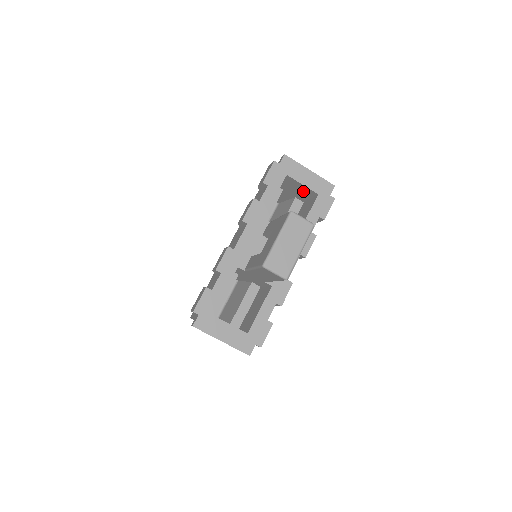
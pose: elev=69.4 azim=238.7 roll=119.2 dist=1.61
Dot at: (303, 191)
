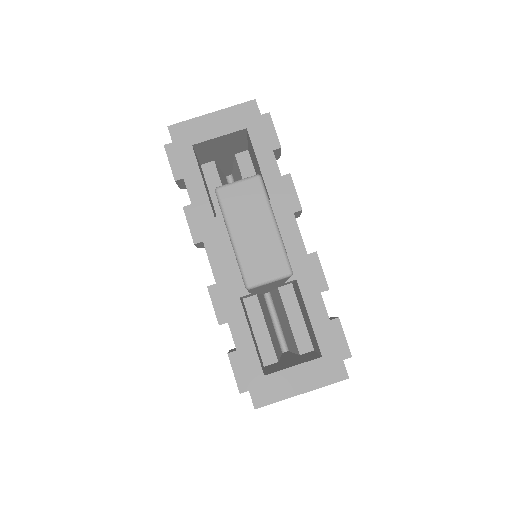
Dot at: (230, 142)
